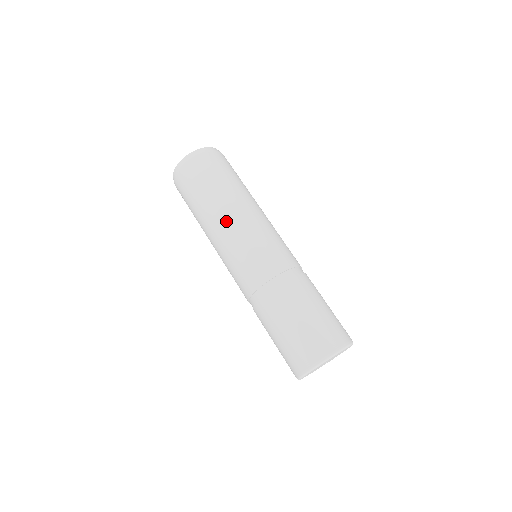
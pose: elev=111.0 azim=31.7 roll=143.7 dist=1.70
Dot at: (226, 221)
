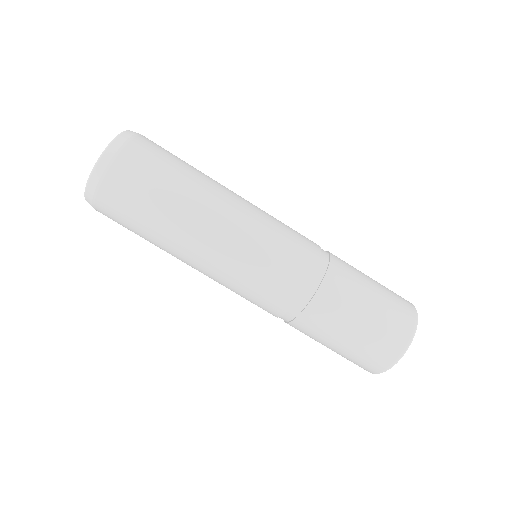
Dot at: occluded
